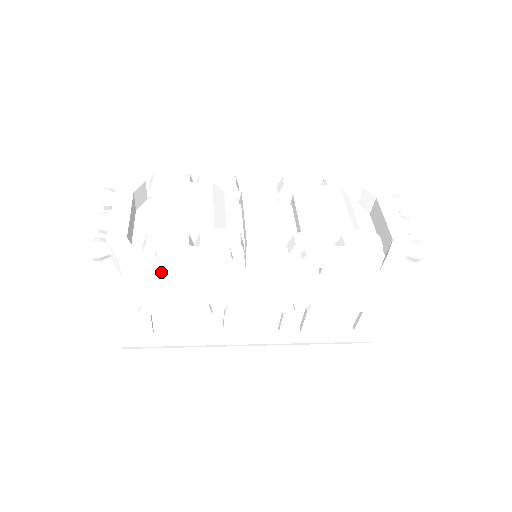
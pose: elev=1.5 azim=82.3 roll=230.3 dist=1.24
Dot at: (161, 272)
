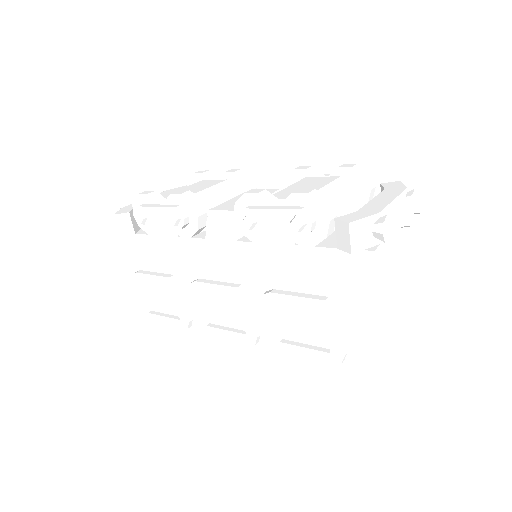
Dot at: (147, 236)
